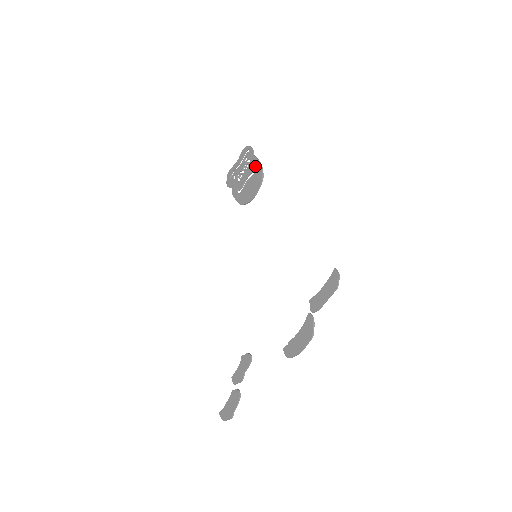
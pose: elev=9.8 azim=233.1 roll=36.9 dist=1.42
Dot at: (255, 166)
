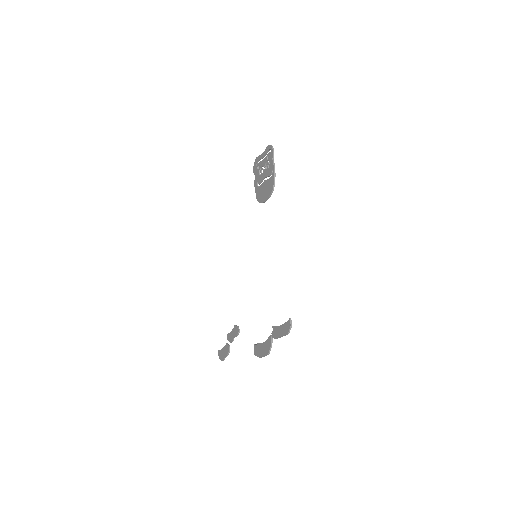
Dot at: (271, 172)
